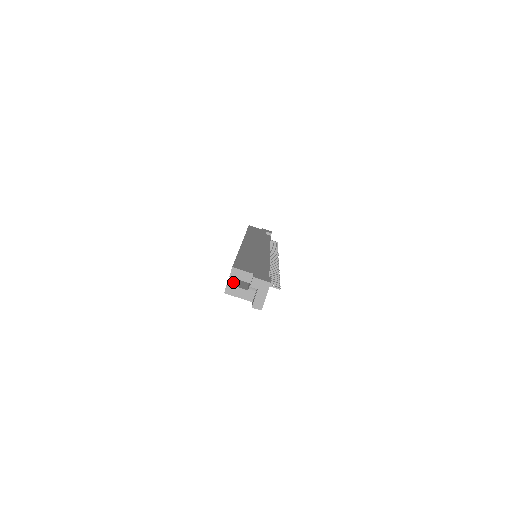
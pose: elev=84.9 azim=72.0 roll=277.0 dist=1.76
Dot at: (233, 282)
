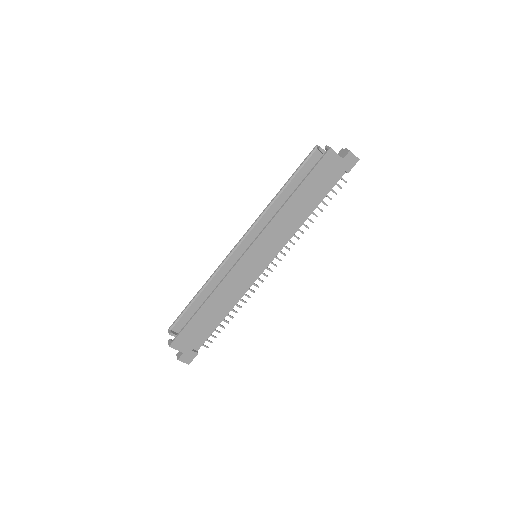
Dot at: (187, 314)
